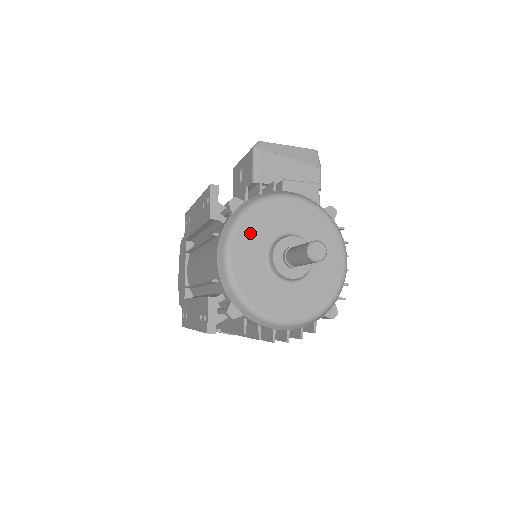
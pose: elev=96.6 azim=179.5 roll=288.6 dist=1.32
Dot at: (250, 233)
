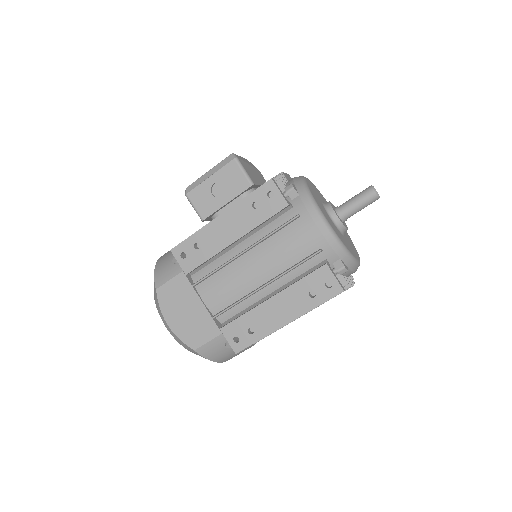
Dot at: (319, 204)
